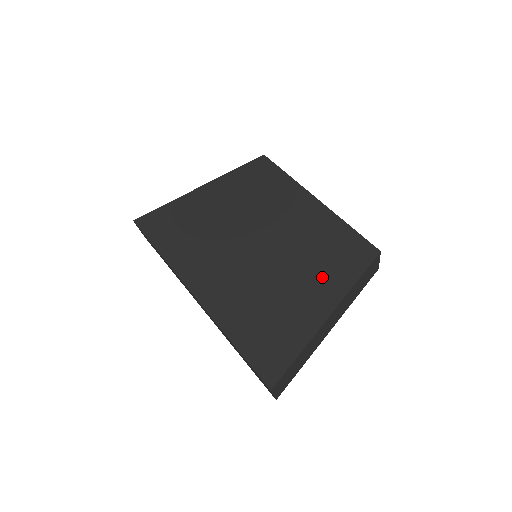
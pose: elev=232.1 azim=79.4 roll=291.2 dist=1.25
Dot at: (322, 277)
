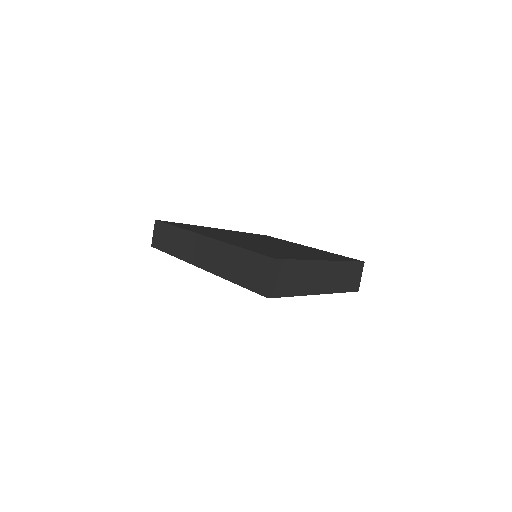
Dot at: (318, 255)
